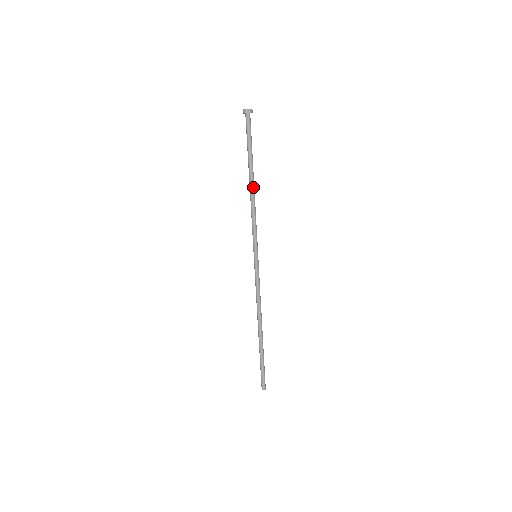
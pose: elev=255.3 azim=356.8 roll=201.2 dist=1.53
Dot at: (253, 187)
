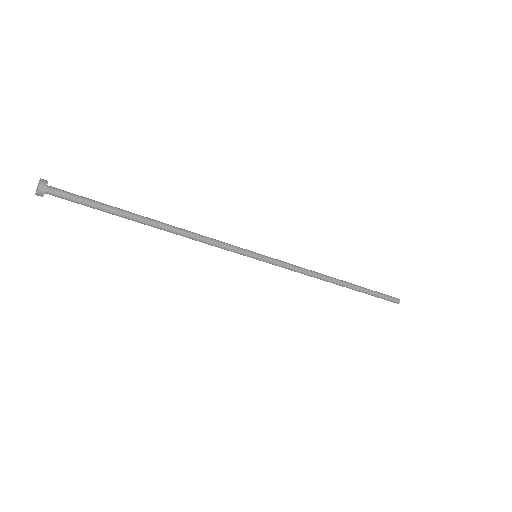
Dot at: occluded
